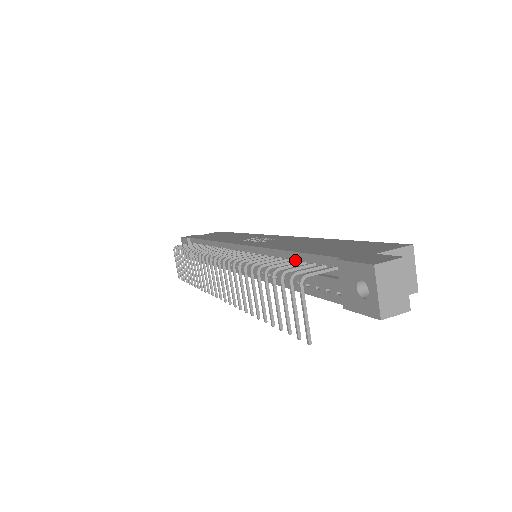
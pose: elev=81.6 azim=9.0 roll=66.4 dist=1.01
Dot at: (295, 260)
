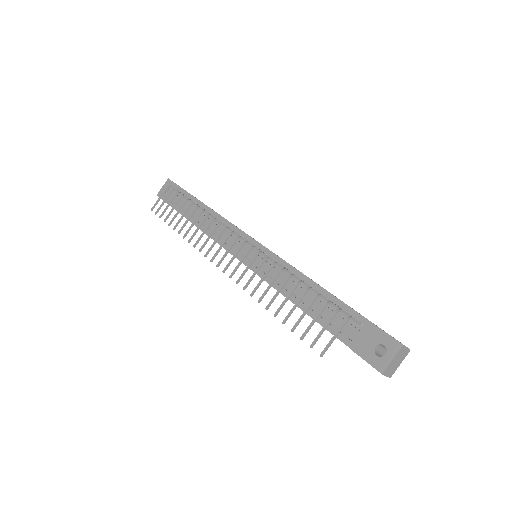
Dot at: (322, 294)
